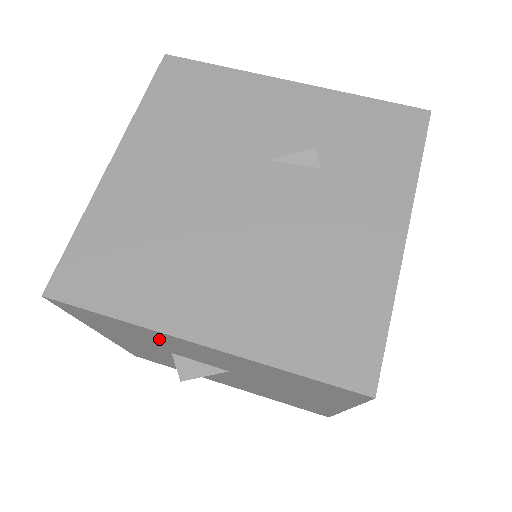
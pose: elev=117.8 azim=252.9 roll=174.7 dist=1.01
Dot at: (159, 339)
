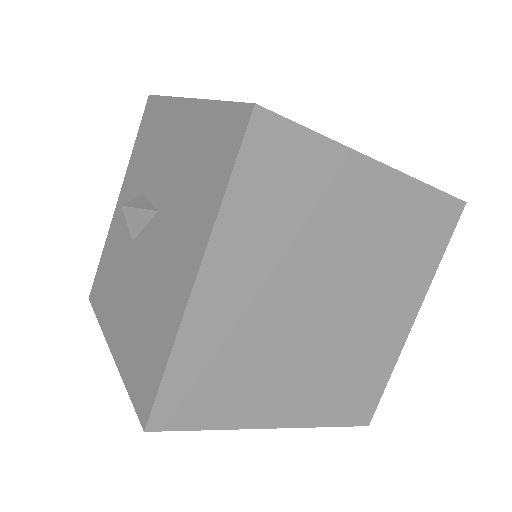
Dot at: (163, 133)
